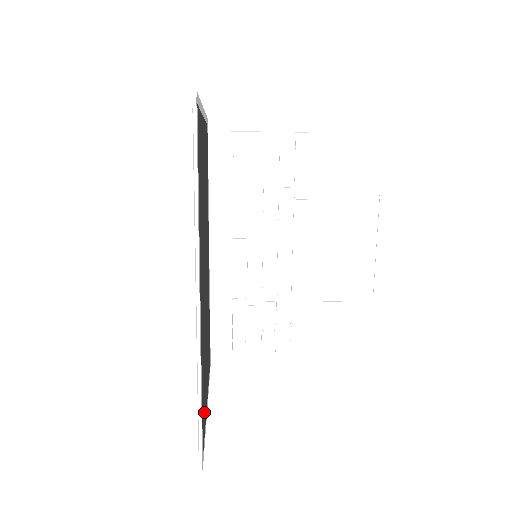
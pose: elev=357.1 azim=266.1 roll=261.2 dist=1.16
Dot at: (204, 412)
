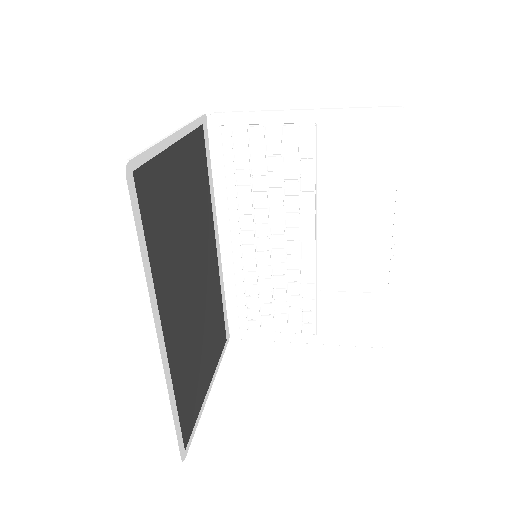
Dot at: (192, 408)
